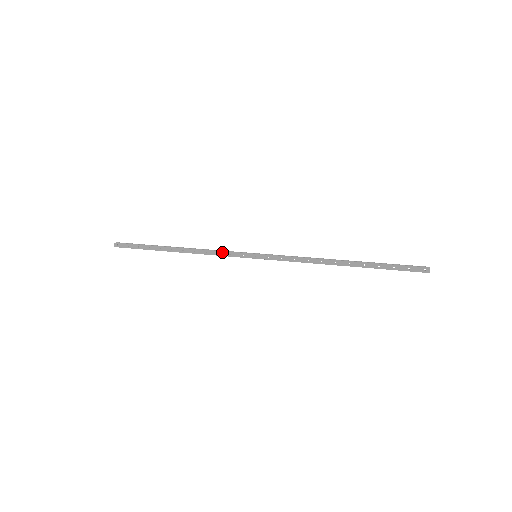
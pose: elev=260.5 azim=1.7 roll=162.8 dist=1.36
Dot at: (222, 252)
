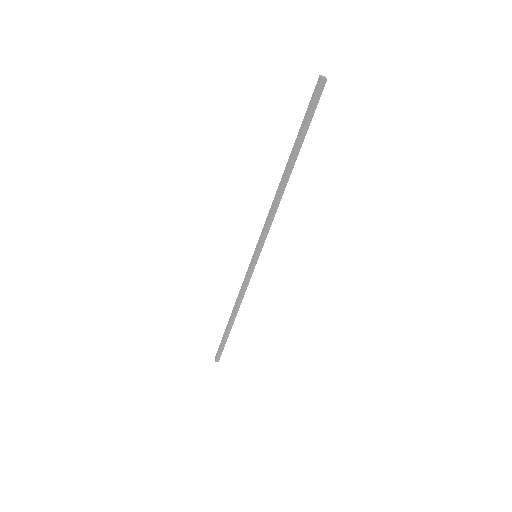
Dot at: (243, 282)
